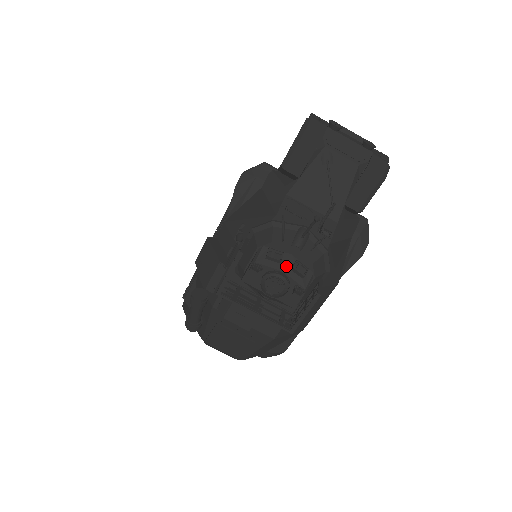
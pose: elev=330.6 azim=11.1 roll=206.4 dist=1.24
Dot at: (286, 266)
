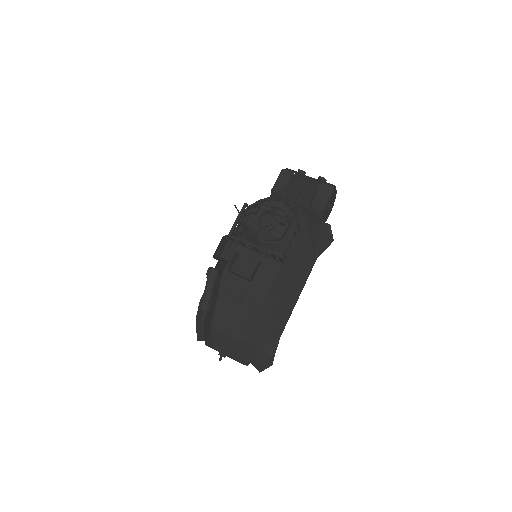
Dot at: (274, 211)
